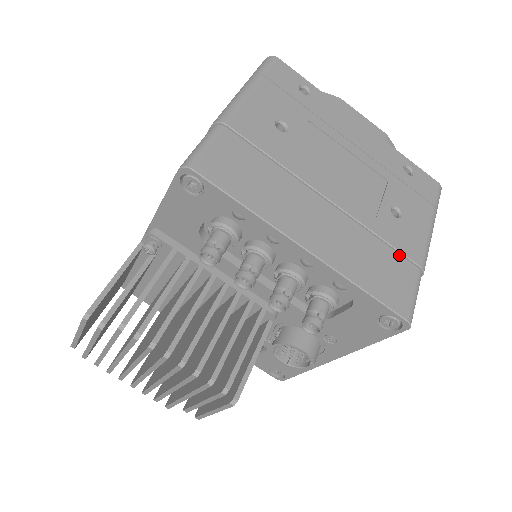
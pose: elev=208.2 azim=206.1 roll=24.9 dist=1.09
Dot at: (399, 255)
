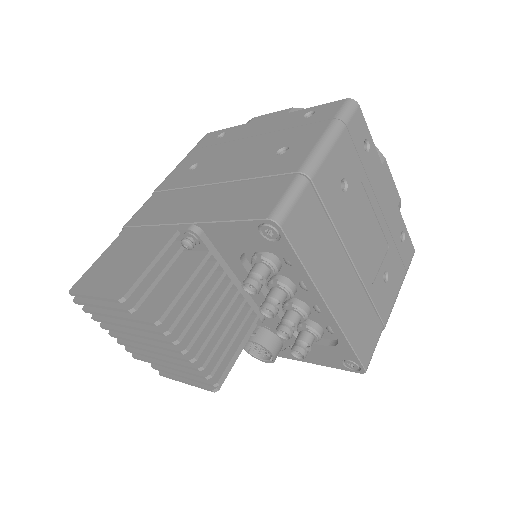
Dot at: (376, 315)
